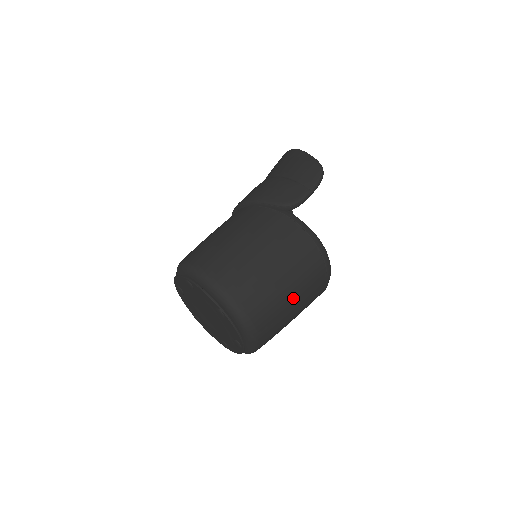
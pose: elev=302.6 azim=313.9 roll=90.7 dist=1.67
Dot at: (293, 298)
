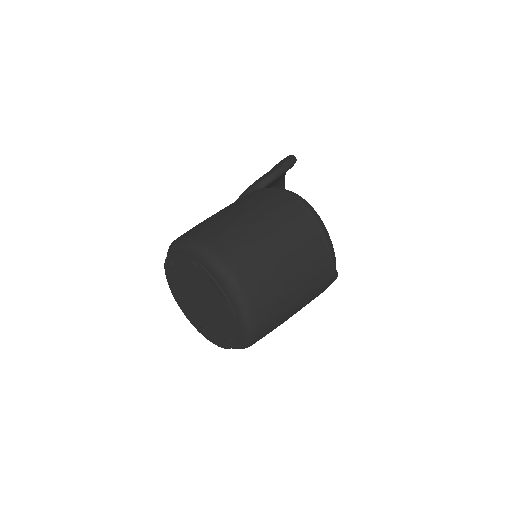
Dot at: (276, 242)
